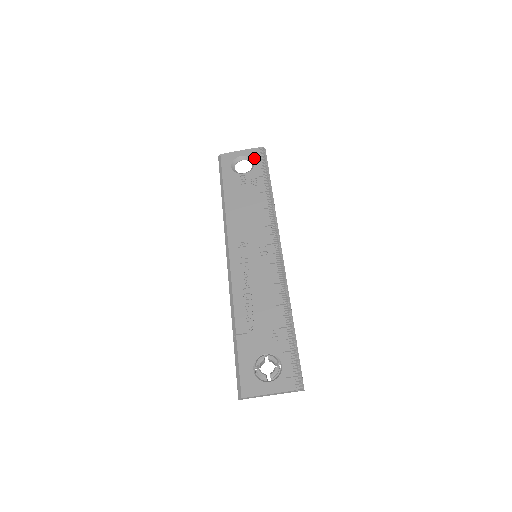
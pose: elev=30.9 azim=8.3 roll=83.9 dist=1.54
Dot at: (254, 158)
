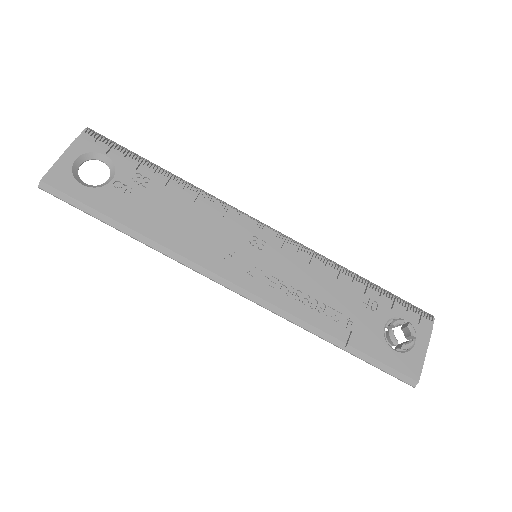
Dot at: (97, 150)
